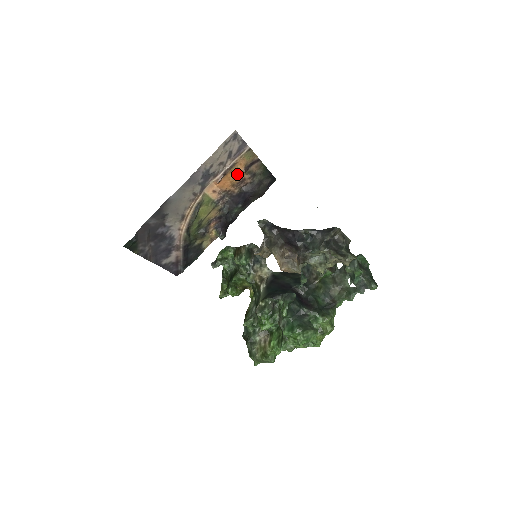
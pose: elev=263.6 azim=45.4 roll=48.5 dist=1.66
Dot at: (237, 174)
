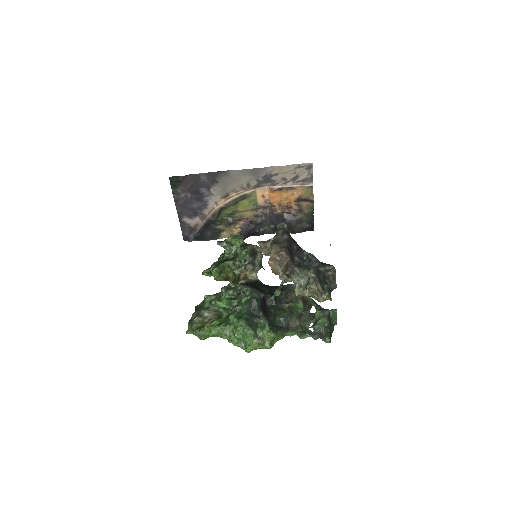
Dot at: (289, 198)
